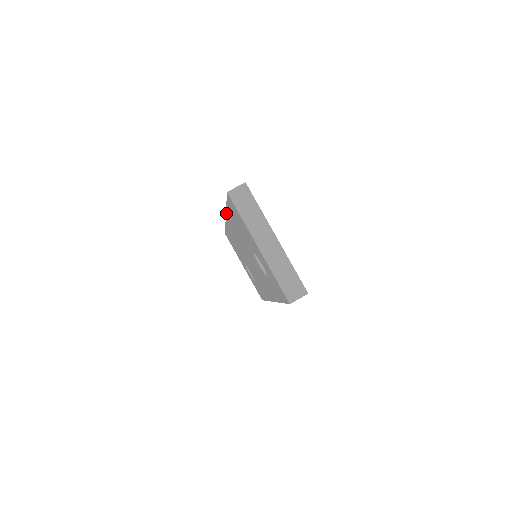
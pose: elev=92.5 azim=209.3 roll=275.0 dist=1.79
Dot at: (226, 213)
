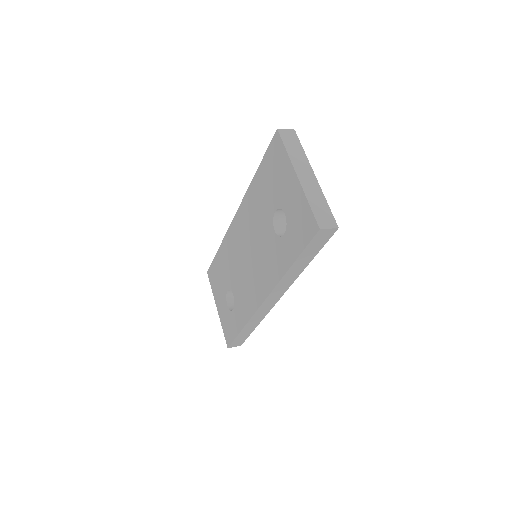
Dot at: (244, 196)
